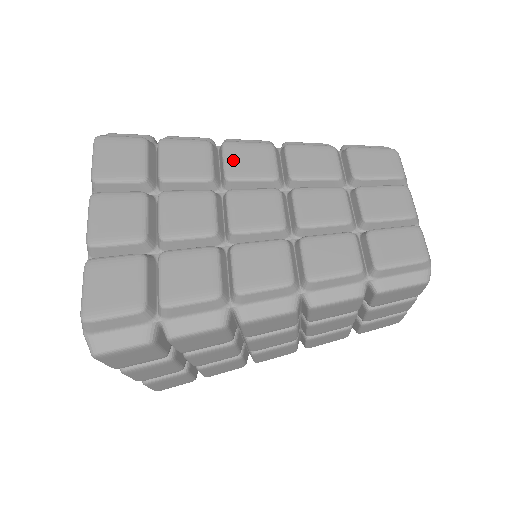
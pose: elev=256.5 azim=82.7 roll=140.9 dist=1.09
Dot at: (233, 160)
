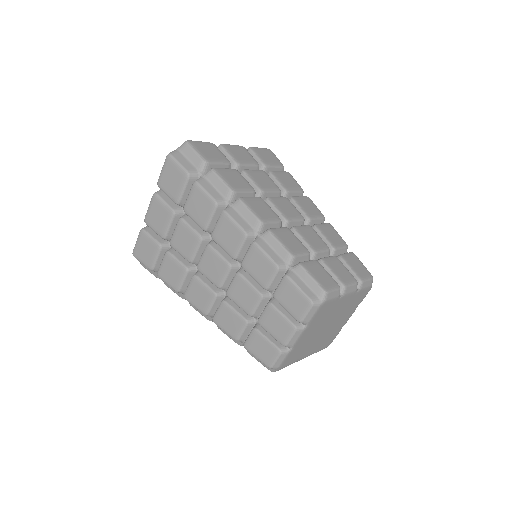
Dot at: (303, 199)
